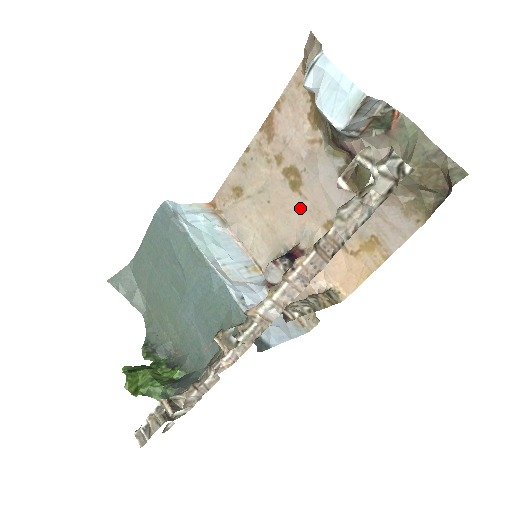
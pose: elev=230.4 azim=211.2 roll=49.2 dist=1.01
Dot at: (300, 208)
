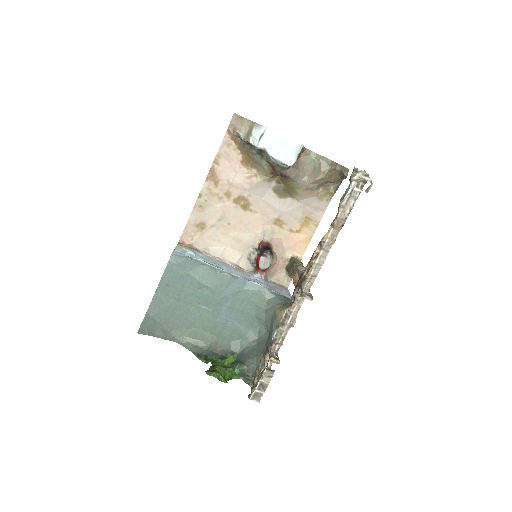
Dot at: (254, 219)
